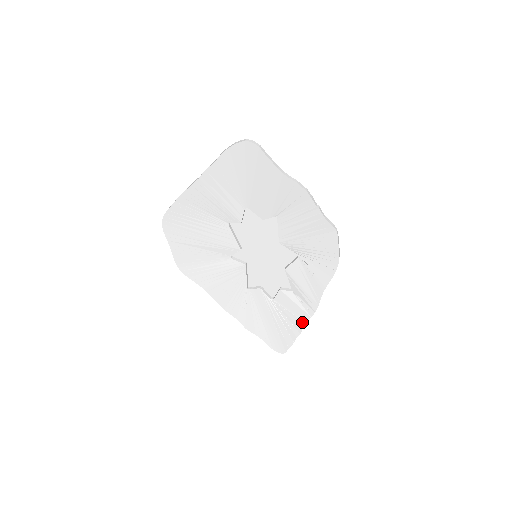
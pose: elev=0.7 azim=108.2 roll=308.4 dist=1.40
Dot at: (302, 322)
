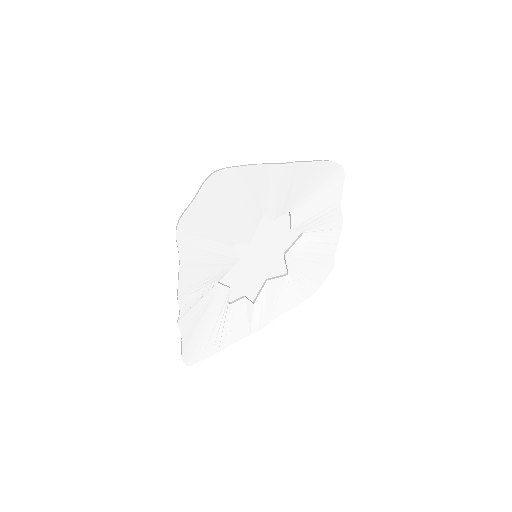
Dot at: (238, 337)
